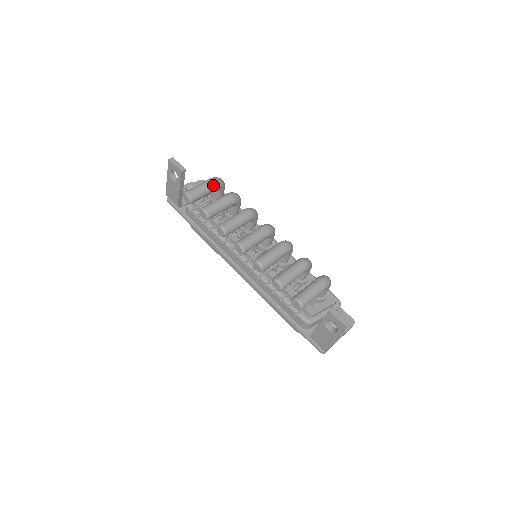
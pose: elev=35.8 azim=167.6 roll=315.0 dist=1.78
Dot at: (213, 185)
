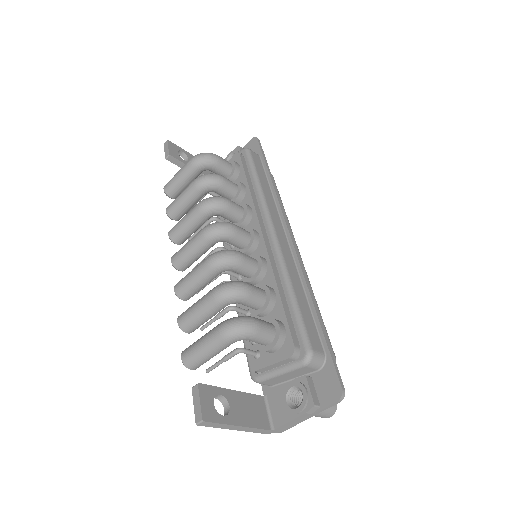
Dot at: (188, 169)
